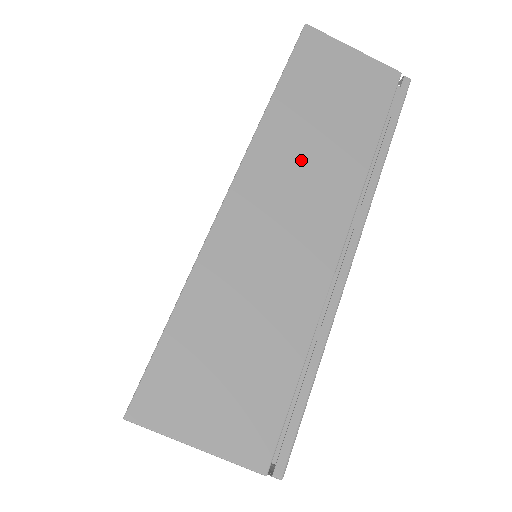
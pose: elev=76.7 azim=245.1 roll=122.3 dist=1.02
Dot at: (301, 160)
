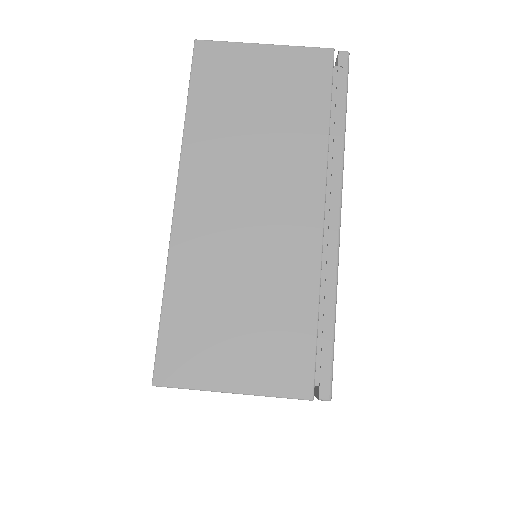
Dot at: occluded
